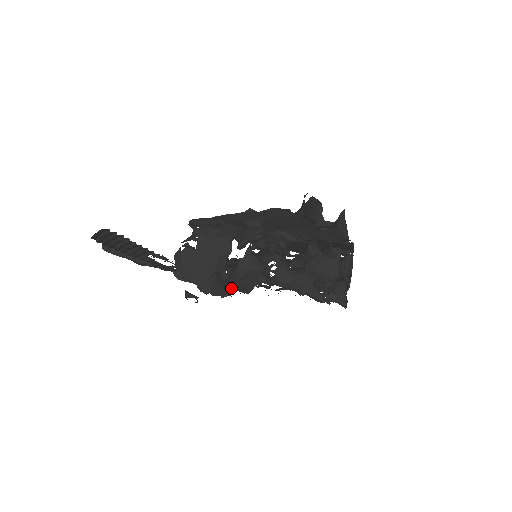
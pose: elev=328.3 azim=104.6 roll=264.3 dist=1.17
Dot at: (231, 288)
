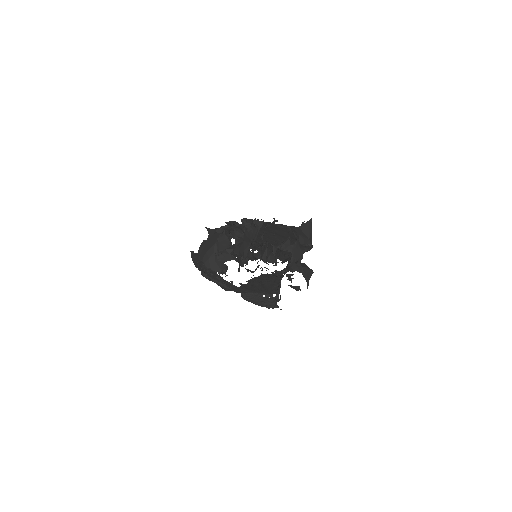
Dot at: (277, 307)
